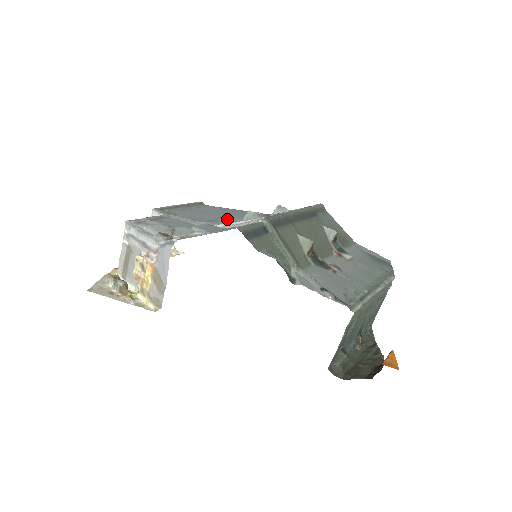
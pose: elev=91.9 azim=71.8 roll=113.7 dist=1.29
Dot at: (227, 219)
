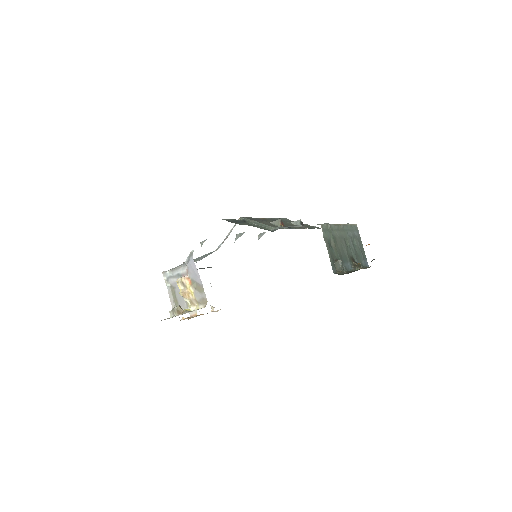
Dot at: occluded
